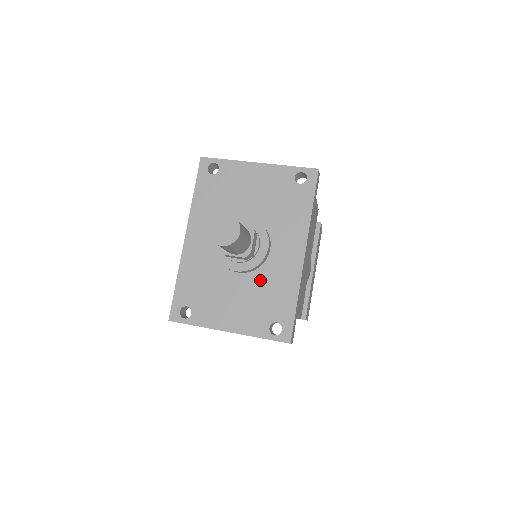
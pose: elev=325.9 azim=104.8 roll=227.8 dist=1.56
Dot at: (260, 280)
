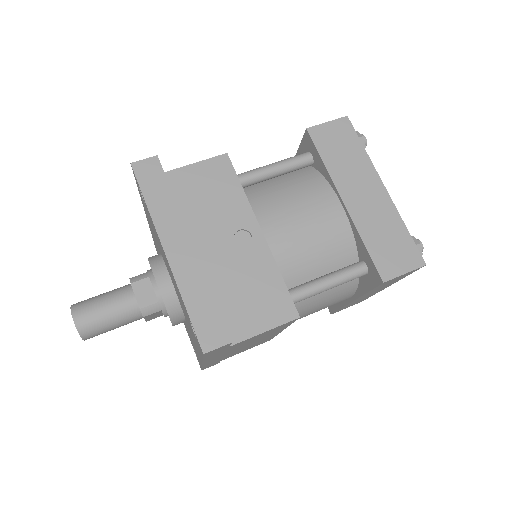
Dot at: occluded
